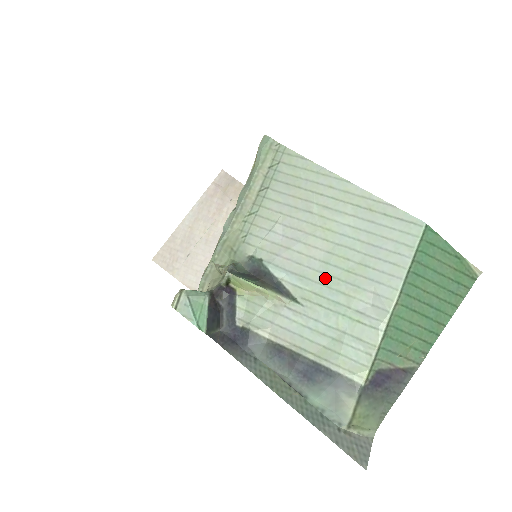
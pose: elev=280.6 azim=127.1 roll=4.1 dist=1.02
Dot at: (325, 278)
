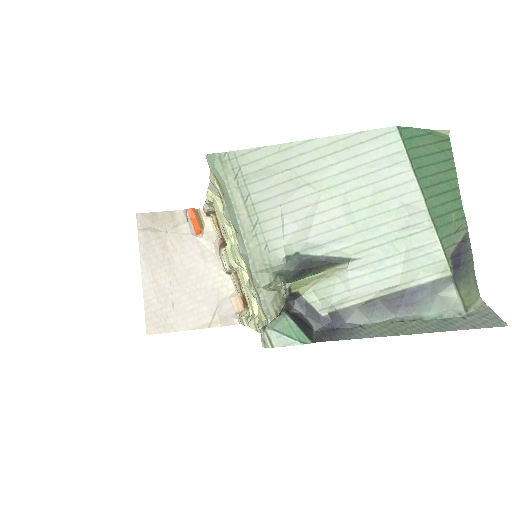
Dot at: (358, 225)
